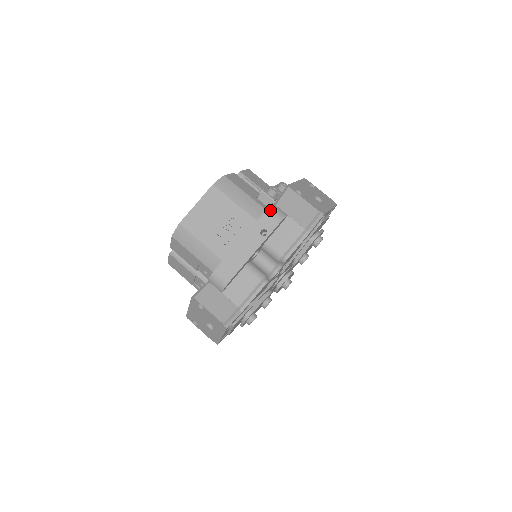
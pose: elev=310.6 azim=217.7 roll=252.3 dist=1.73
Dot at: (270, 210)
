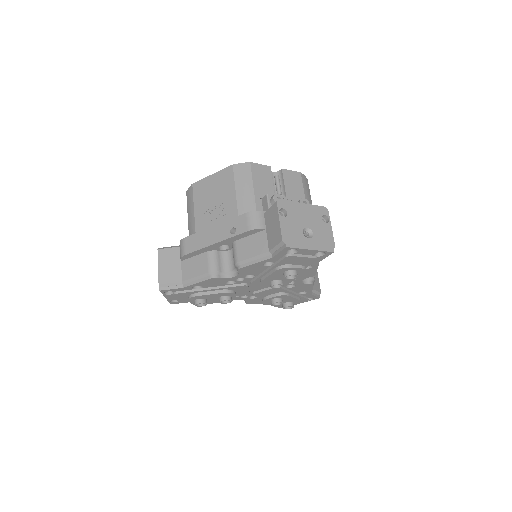
Dot at: (252, 214)
